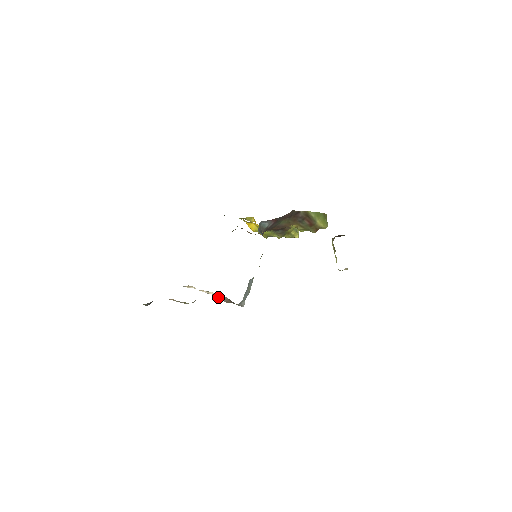
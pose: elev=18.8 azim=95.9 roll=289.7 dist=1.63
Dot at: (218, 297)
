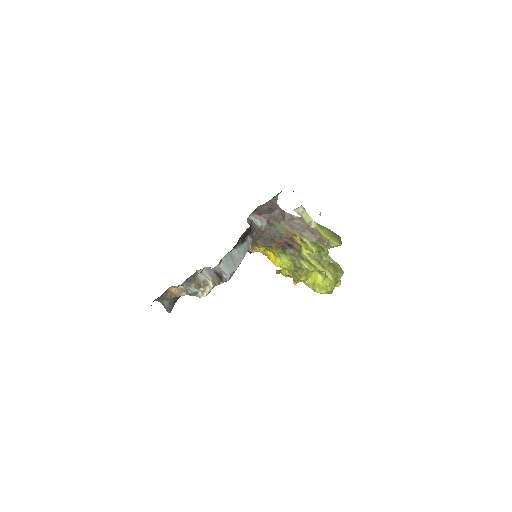
Dot at: (213, 282)
